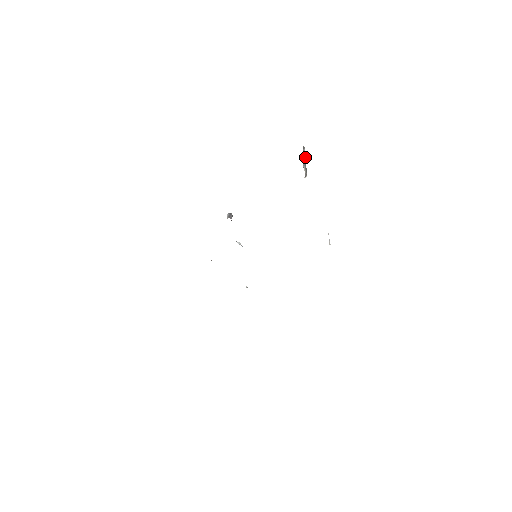
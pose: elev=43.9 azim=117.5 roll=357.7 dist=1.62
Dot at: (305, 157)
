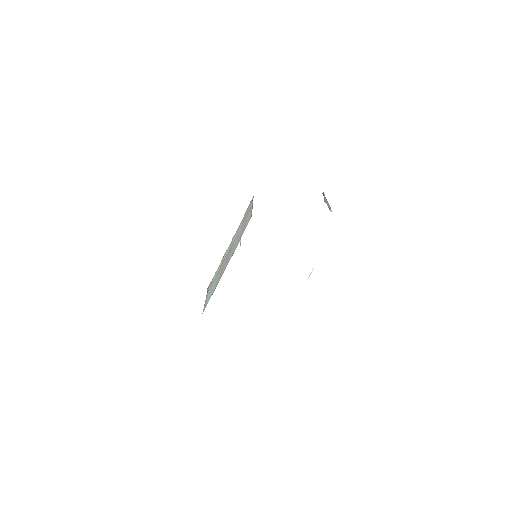
Dot at: (326, 199)
